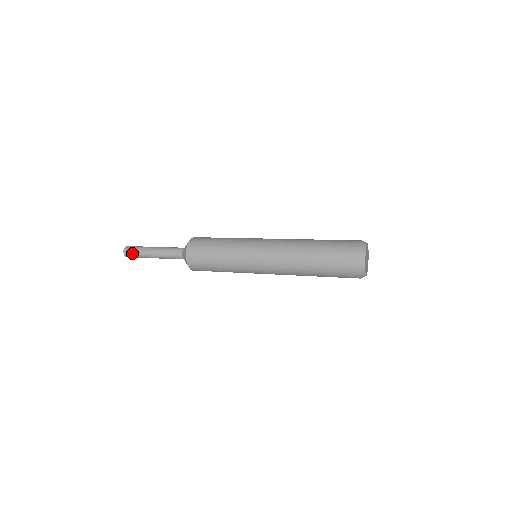
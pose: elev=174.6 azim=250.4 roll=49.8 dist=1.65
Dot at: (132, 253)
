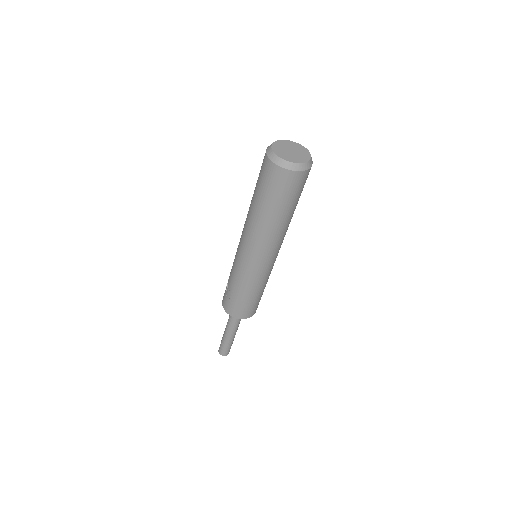
Dot at: (220, 344)
